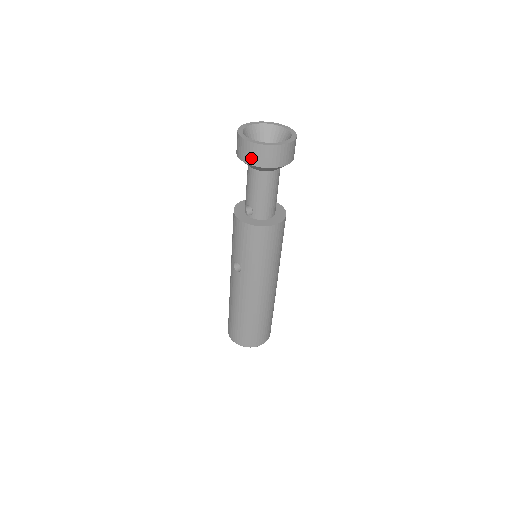
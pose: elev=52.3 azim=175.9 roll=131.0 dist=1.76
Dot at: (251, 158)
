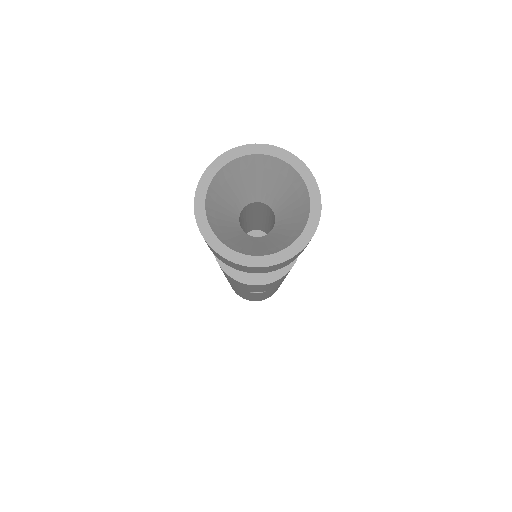
Dot at: (280, 267)
